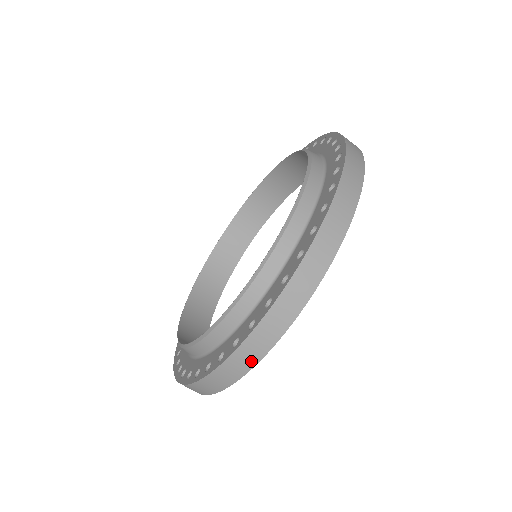
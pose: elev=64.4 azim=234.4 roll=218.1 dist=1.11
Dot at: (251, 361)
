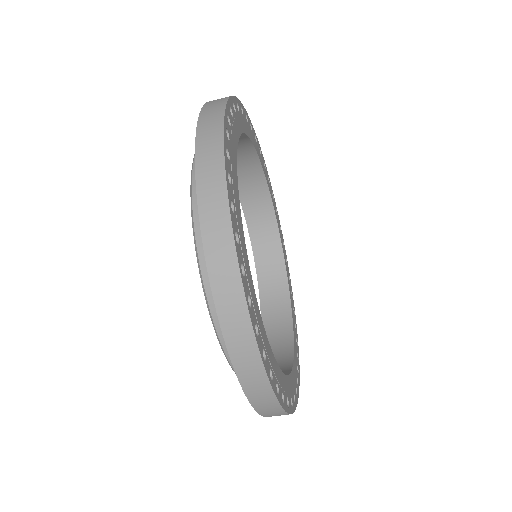
Dot at: occluded
